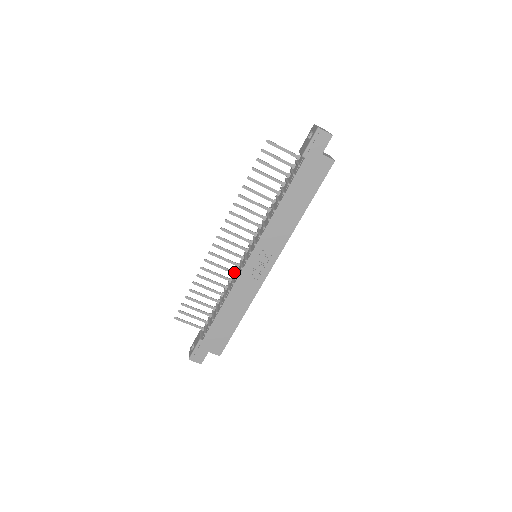
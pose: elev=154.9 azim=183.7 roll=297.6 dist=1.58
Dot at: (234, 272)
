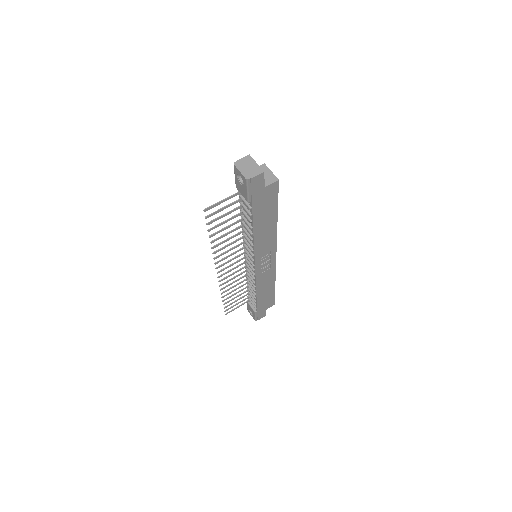
Dot at: (246, 271)
